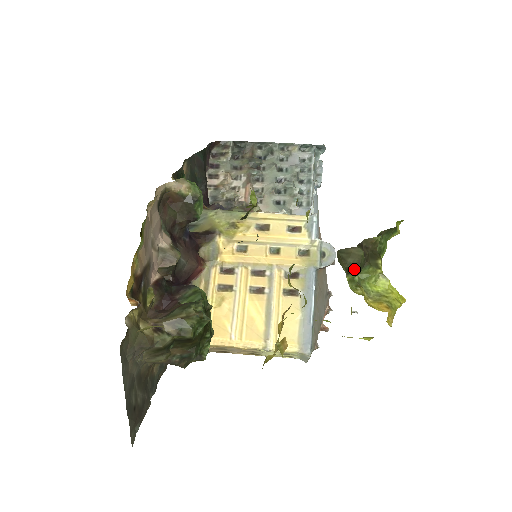
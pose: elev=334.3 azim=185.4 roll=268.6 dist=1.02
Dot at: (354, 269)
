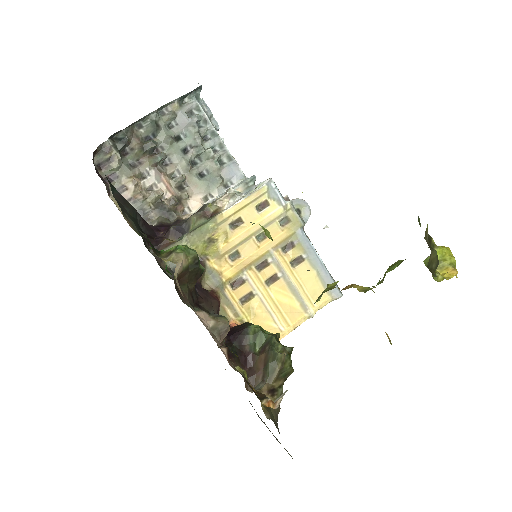
Dot at: occluded
